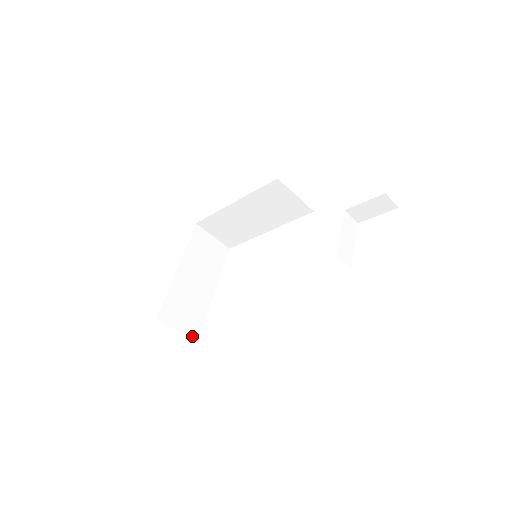
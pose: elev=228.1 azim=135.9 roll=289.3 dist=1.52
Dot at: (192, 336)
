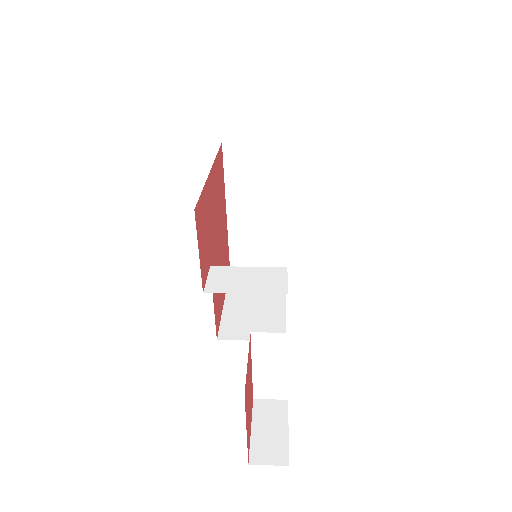
Dot at: occluded
